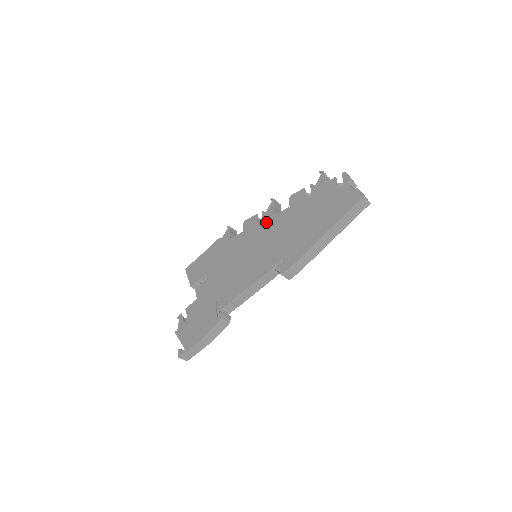
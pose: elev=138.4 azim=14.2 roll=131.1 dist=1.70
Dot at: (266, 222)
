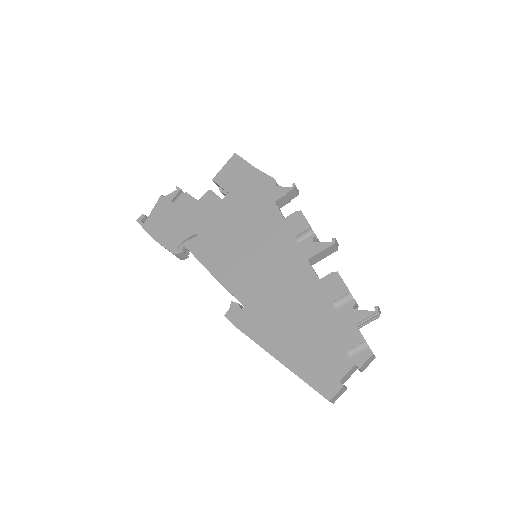
Dot at: (297, 251)
